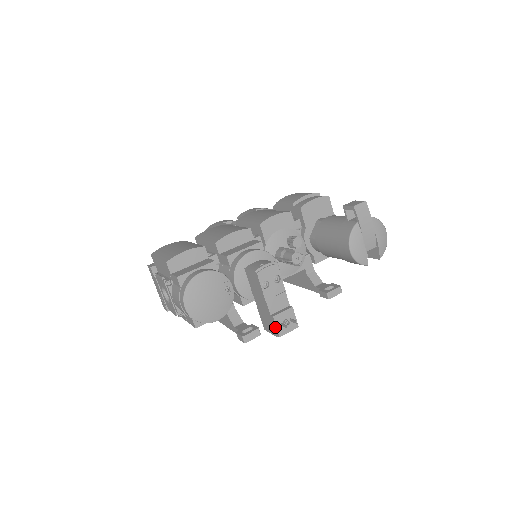
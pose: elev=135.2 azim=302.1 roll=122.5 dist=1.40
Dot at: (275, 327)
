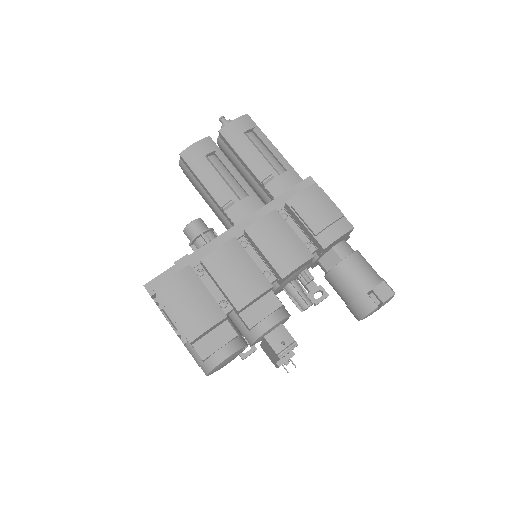
Dot at: (276, 366)
